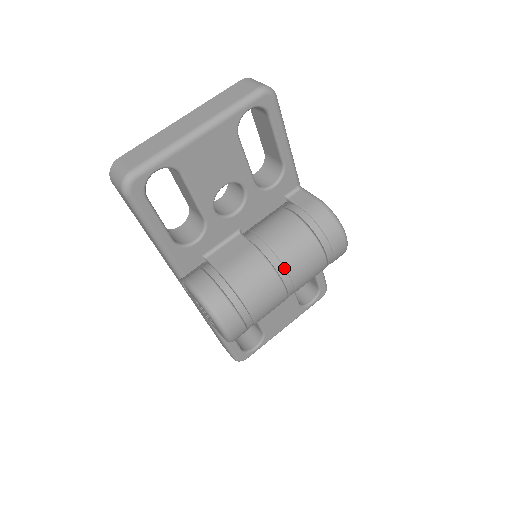
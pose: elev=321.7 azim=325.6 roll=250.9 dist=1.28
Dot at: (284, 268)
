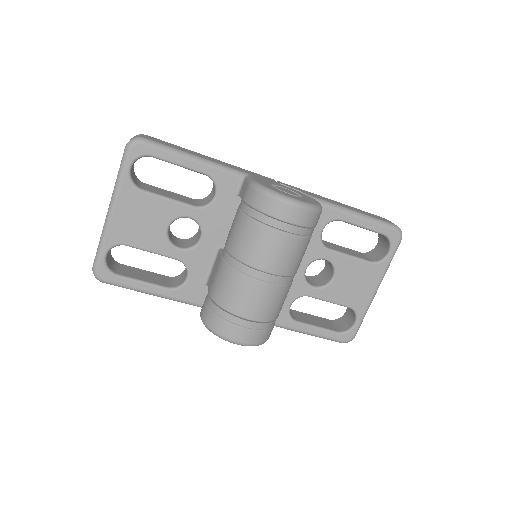
Dot at: (246, 266)
